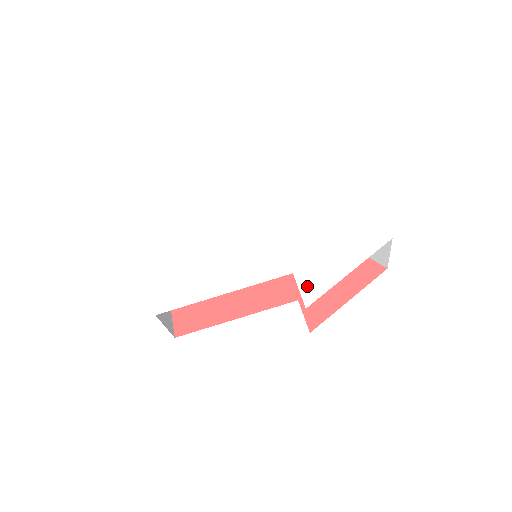
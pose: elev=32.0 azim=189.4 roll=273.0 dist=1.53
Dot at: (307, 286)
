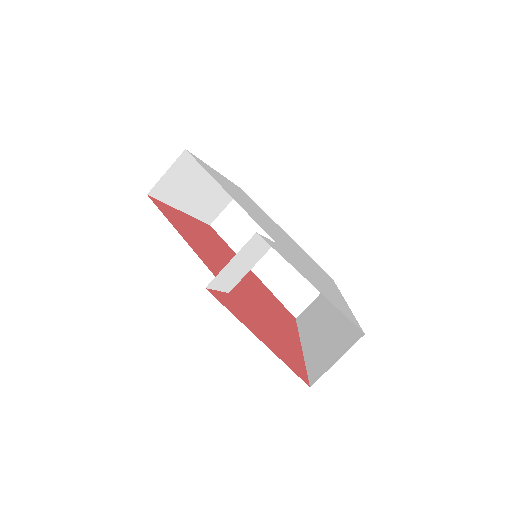
Dot at: (274, 245)
